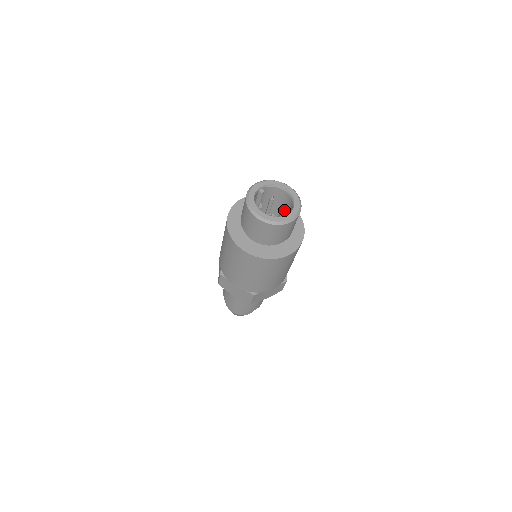
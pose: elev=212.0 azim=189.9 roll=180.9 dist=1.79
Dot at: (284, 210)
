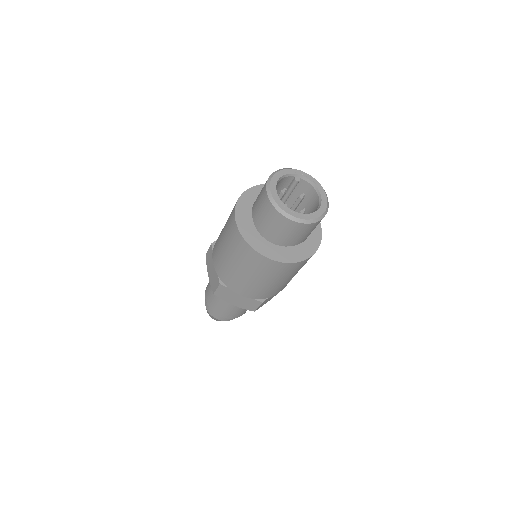
Dot at: (302, 213)
